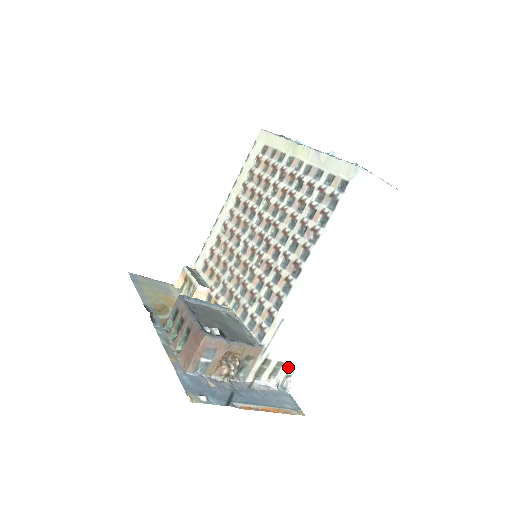
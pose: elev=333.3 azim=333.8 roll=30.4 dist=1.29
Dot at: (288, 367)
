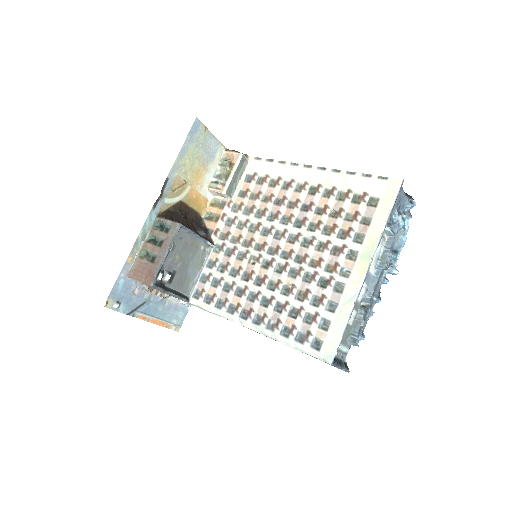
Dot at: occluded
